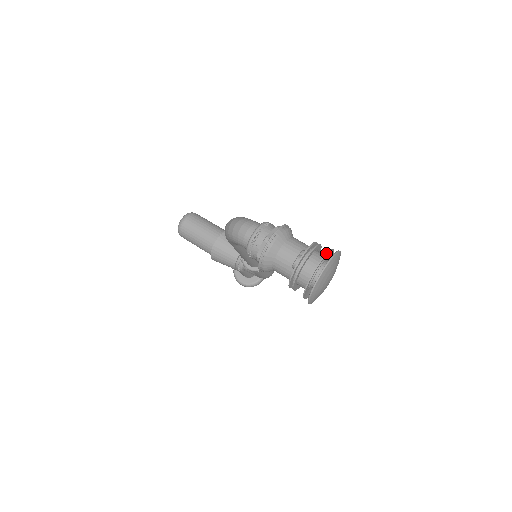
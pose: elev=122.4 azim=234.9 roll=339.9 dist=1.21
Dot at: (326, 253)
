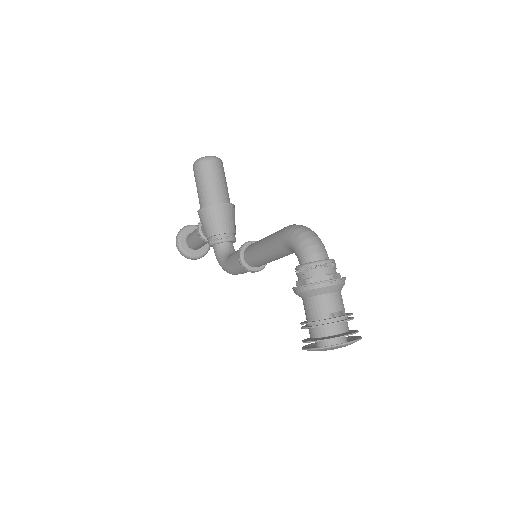
Dot at: (358, 331)
